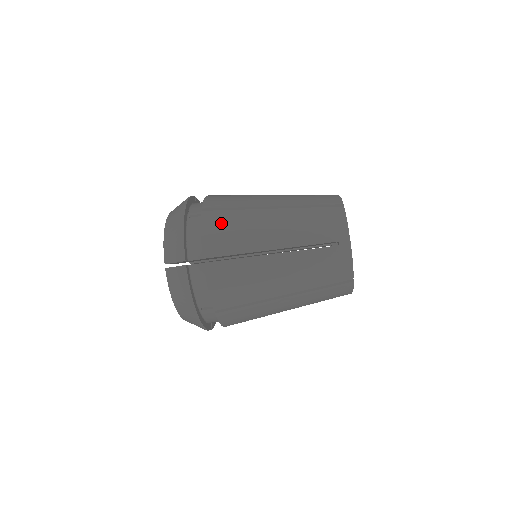
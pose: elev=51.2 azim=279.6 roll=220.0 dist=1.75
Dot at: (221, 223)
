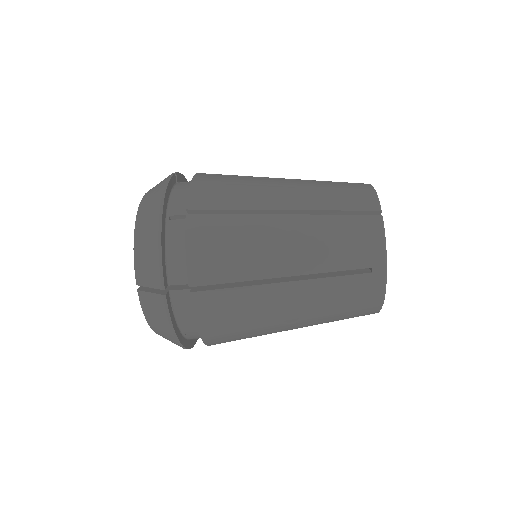
Dot at: (214, 236)
